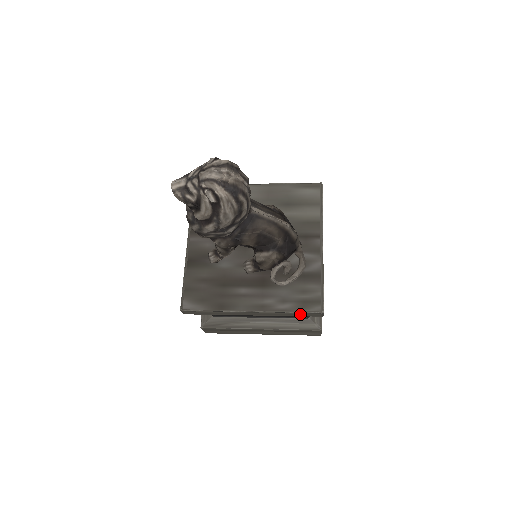
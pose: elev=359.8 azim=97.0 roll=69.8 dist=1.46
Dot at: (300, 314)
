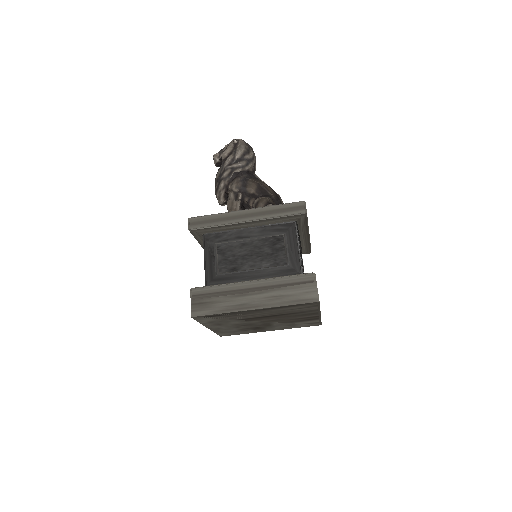
Dot at: (286, 208)
